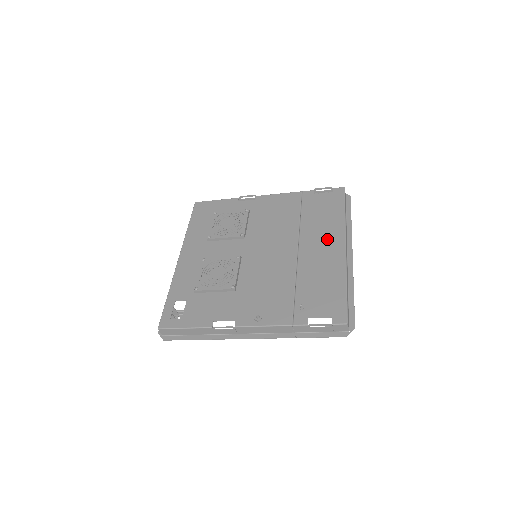
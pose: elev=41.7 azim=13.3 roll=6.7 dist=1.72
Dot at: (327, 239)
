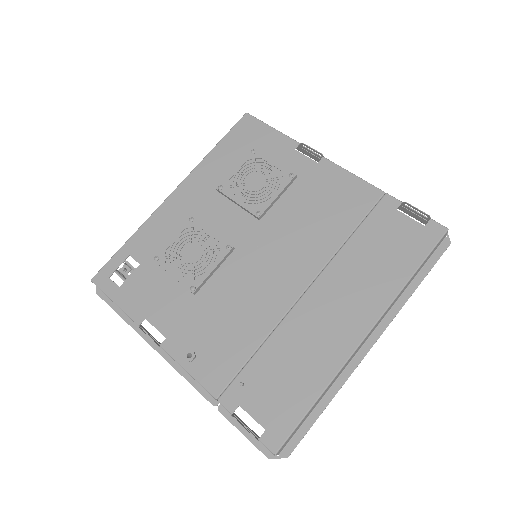
Dot at: (353, 304)
